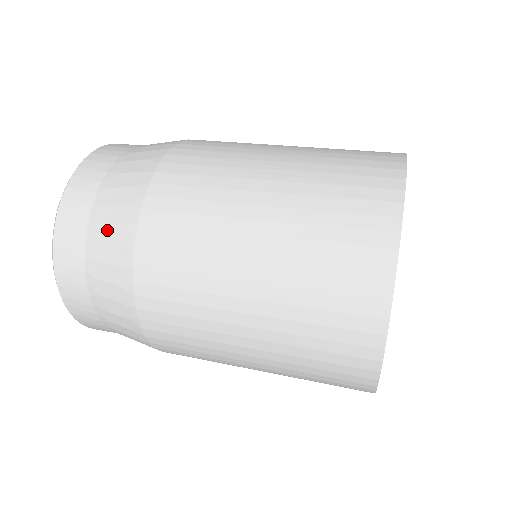
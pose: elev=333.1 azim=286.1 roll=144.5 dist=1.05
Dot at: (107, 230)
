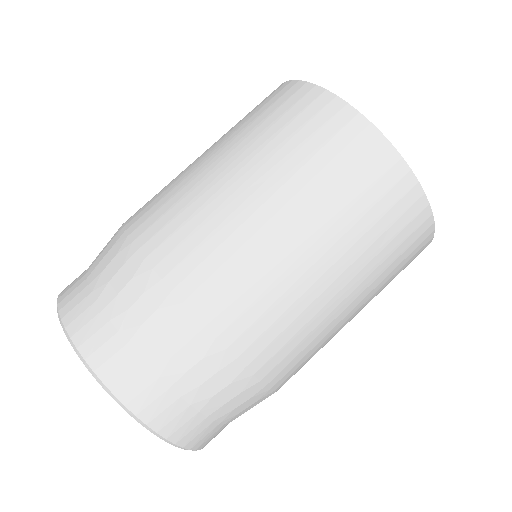
Dot at: (240, 408)
